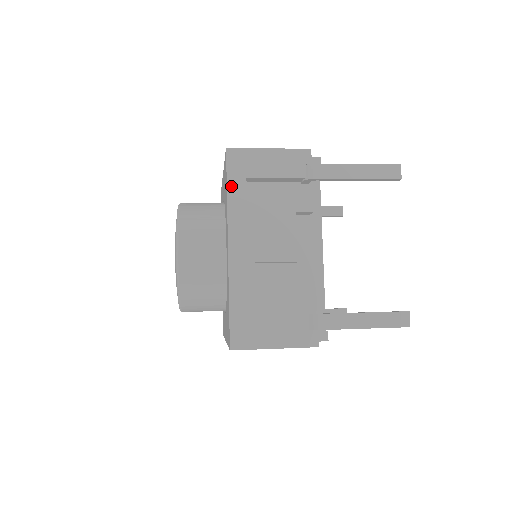
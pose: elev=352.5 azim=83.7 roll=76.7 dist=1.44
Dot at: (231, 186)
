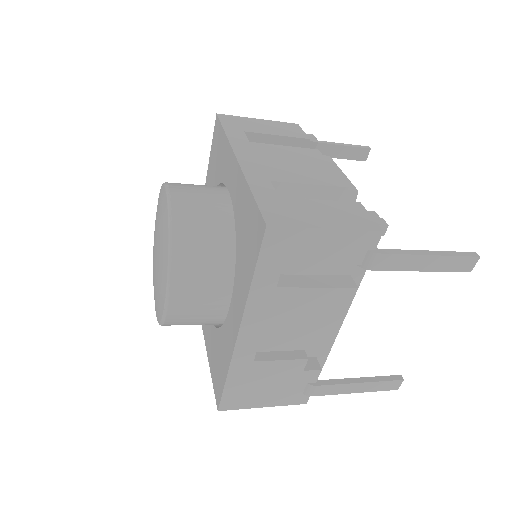
Dot at: (260, 273)
